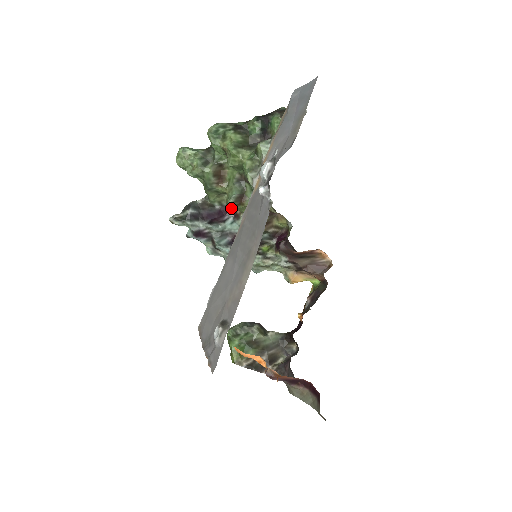
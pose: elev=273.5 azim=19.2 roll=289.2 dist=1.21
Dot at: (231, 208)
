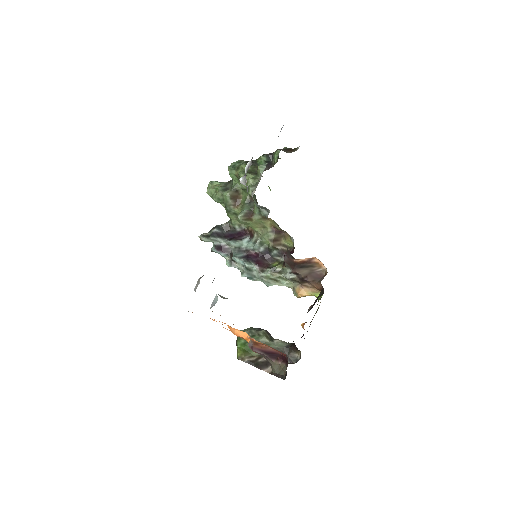
Dot at: (242, 222)
